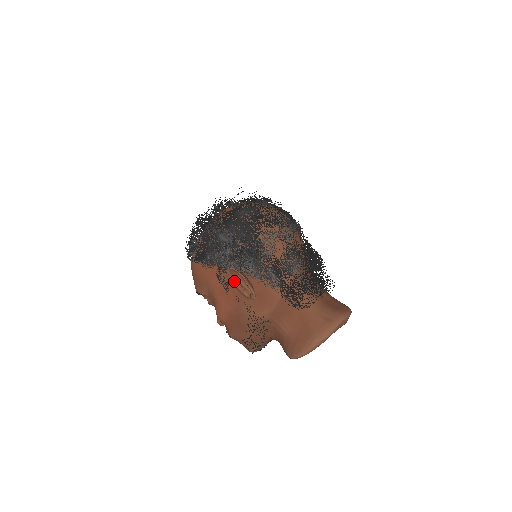
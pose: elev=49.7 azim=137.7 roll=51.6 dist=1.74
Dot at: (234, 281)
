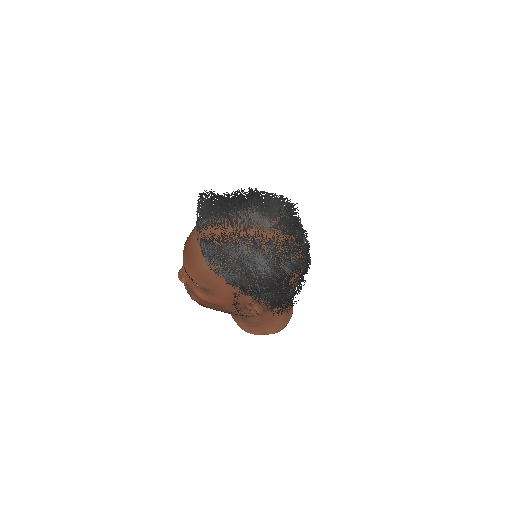
Dot at: (249, 304)
